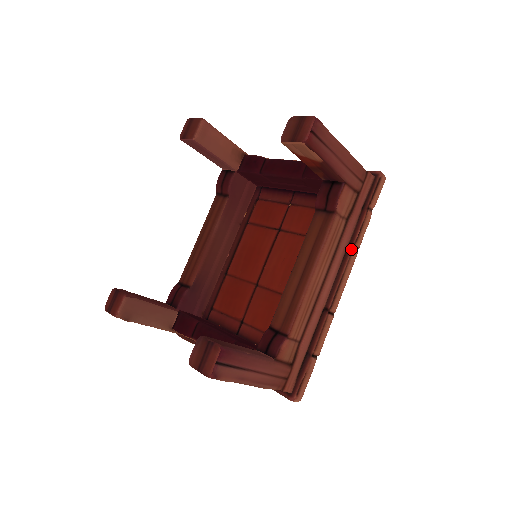
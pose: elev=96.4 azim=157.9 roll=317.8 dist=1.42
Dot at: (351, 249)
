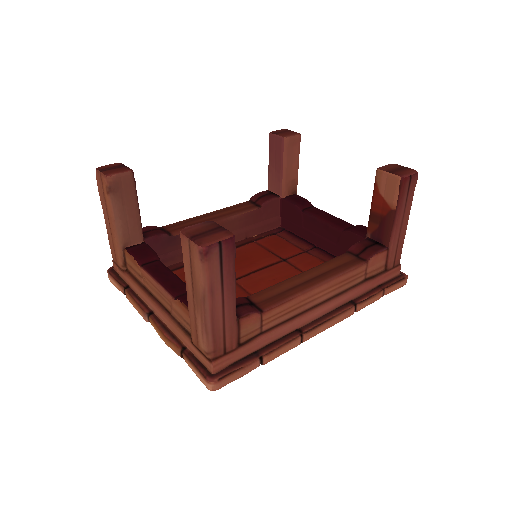
Dot at: (352, 304)
